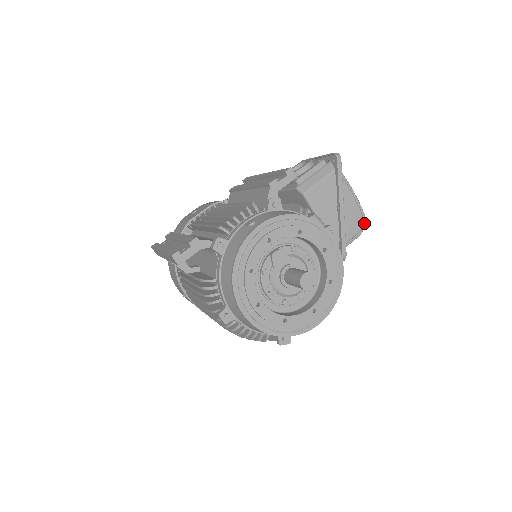
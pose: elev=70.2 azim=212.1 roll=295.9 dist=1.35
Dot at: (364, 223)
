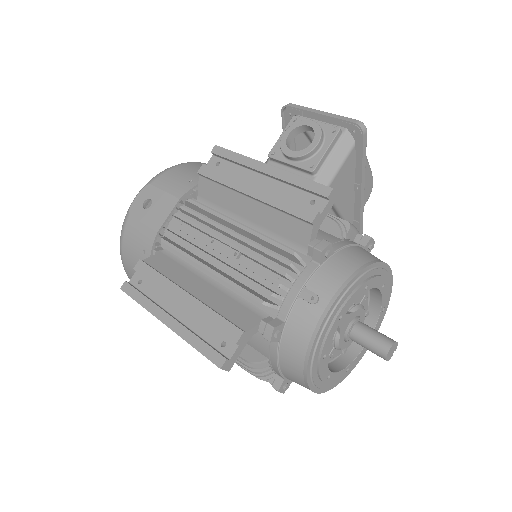
Dot at: occluded
